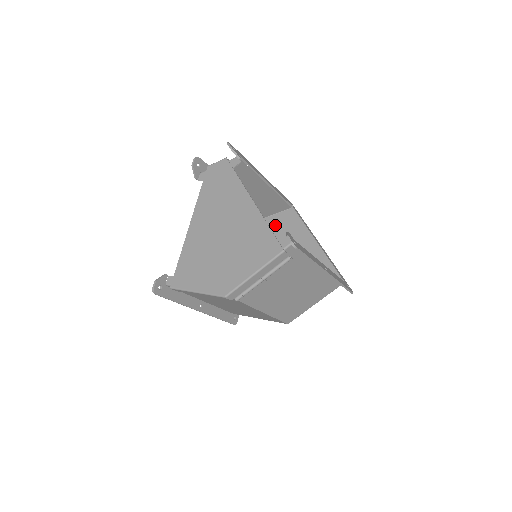
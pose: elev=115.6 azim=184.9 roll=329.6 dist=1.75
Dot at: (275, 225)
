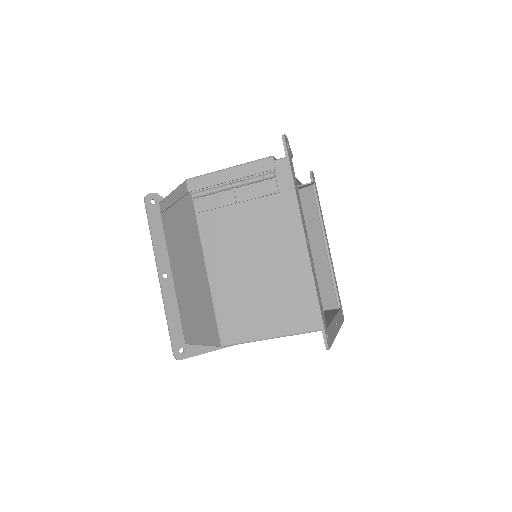
Dot at: occluded
